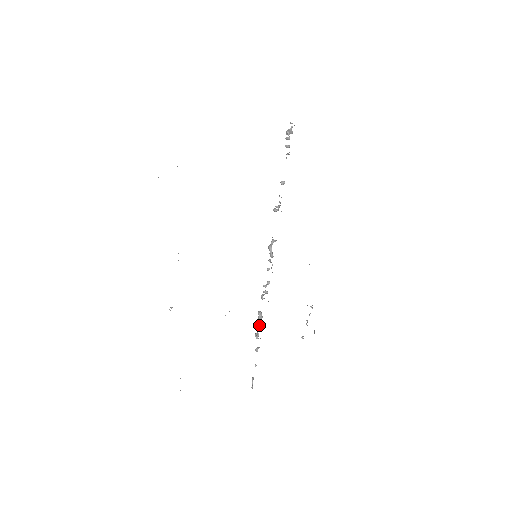
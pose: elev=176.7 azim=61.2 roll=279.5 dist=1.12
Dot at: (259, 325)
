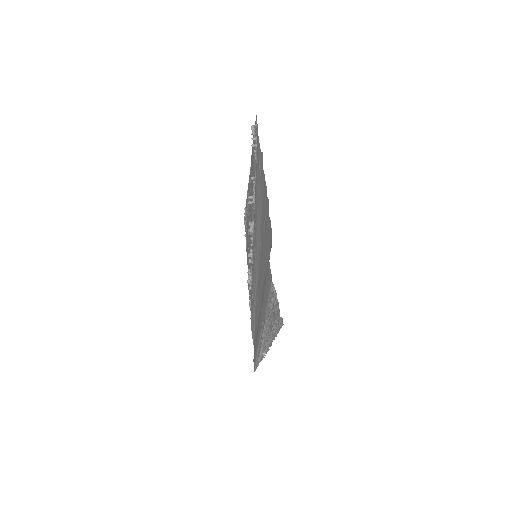
Dot at: (250, 277)
